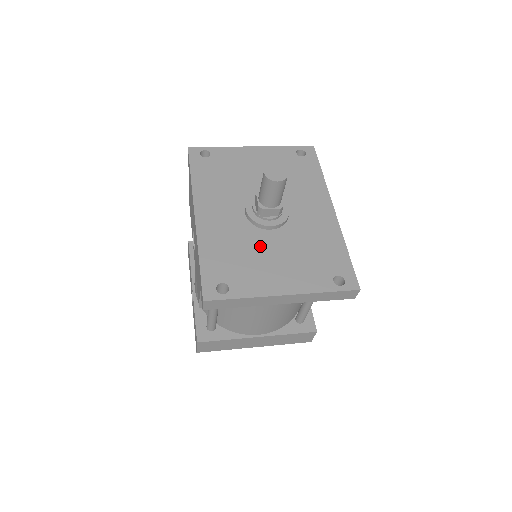
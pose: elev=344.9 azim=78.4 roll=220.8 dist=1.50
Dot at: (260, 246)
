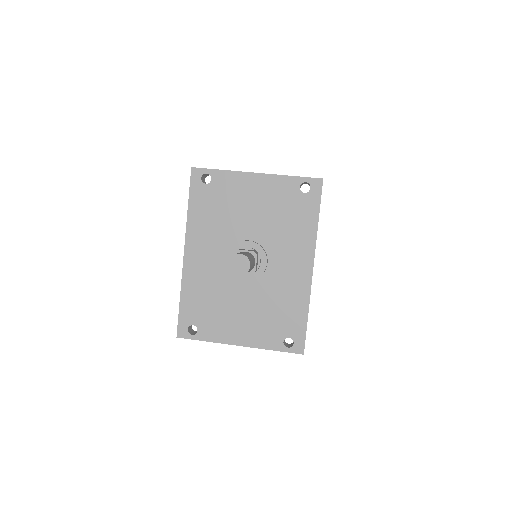
Dot at: (232, 296)
